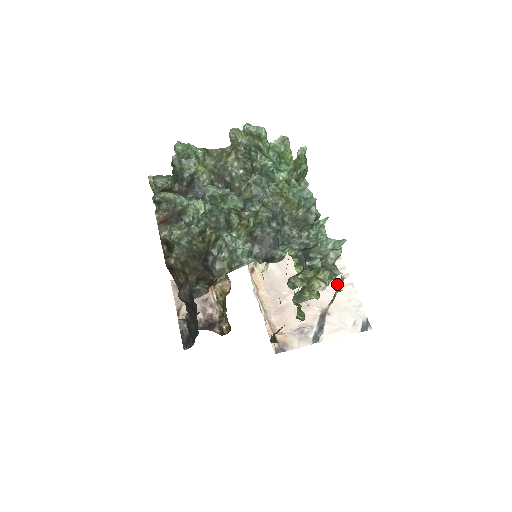
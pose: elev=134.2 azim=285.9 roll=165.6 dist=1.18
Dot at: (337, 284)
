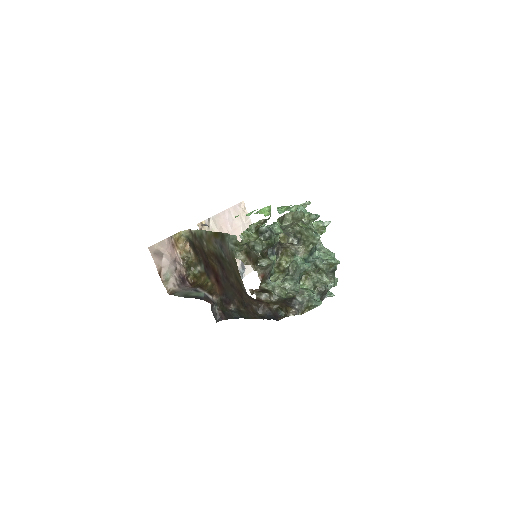
Dot at: occluded
